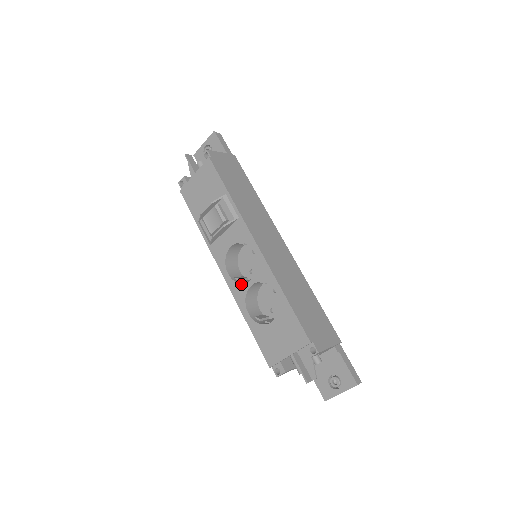
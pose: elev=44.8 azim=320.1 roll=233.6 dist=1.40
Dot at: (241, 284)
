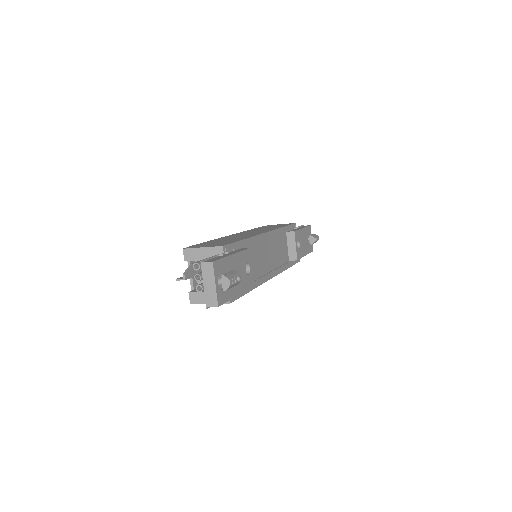
Dot at: occluded
